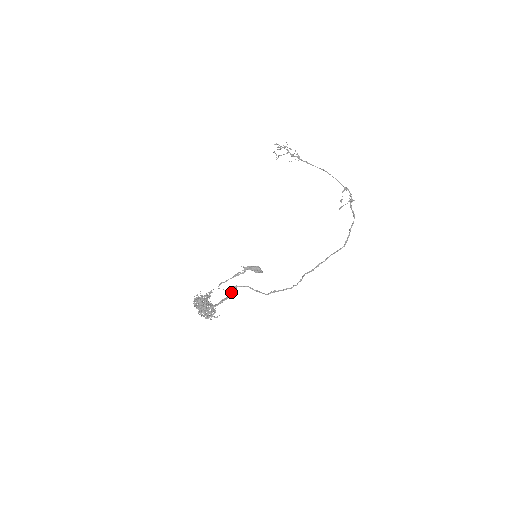
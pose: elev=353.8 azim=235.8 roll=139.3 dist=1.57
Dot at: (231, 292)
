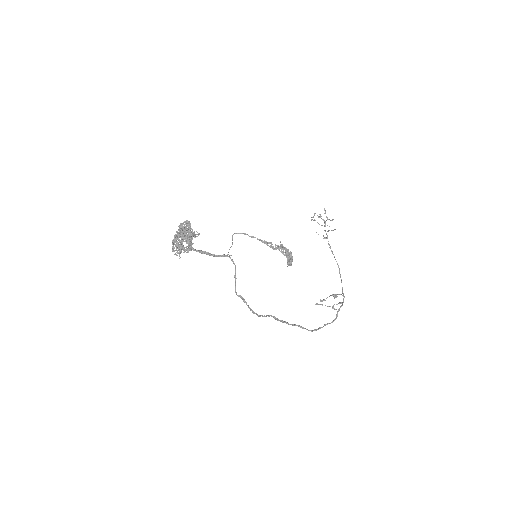
Dot at: occluded
